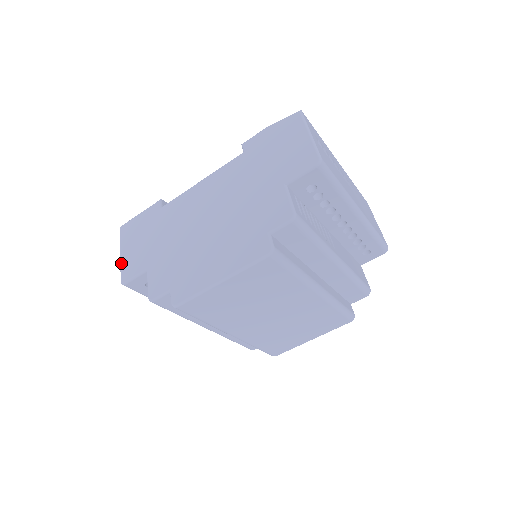
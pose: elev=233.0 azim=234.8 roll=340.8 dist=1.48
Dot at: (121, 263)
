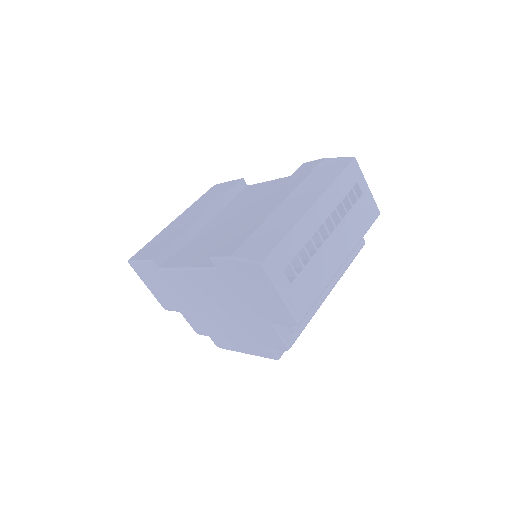
Dot at: occluded
